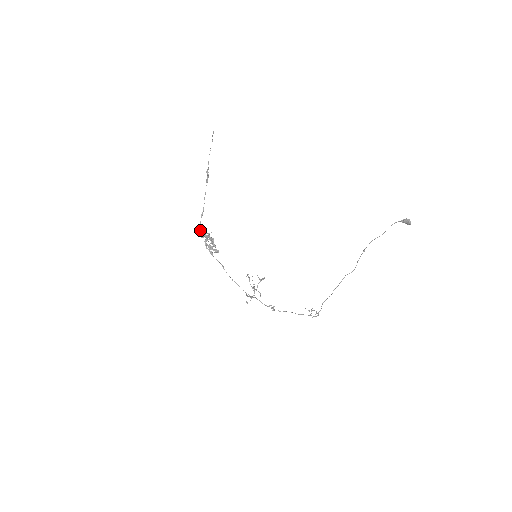
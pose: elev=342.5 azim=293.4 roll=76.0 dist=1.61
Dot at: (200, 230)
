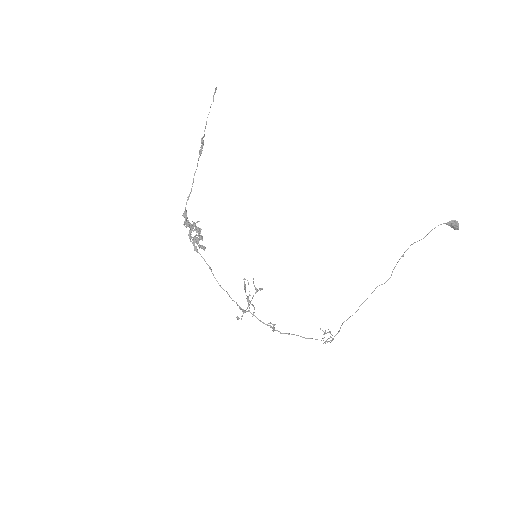
Dot at: (184, 216)
